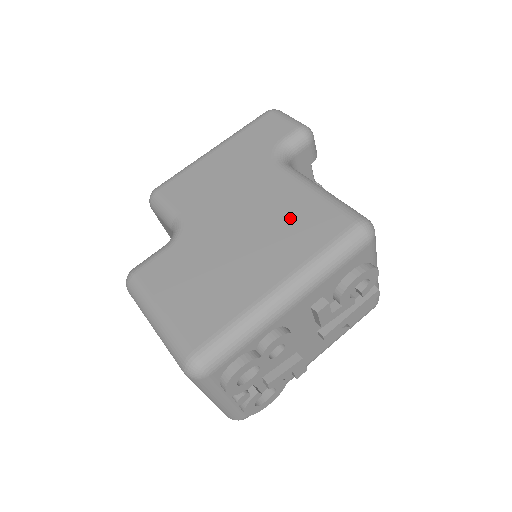
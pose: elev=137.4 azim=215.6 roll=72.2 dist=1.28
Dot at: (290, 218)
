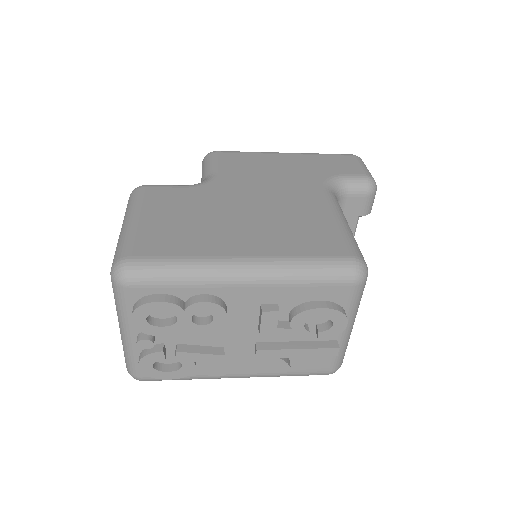
Dot at: (300, 223)
